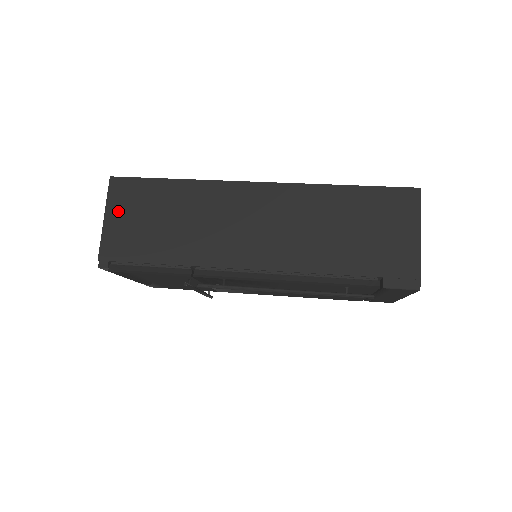
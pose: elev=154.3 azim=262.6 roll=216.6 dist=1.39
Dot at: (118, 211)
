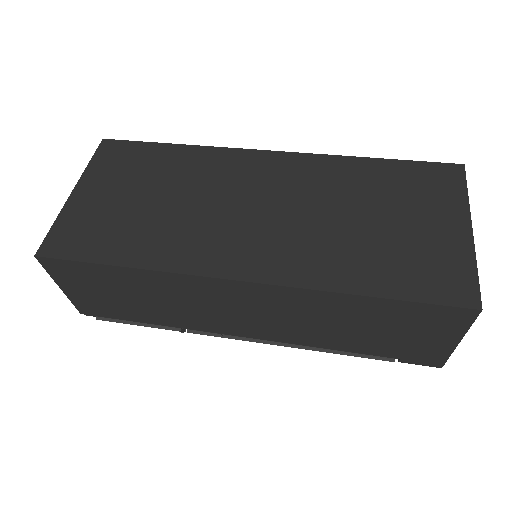
Dot at: (71, 285)
